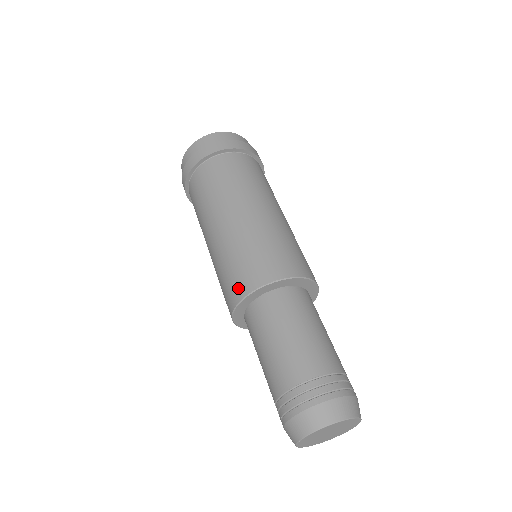
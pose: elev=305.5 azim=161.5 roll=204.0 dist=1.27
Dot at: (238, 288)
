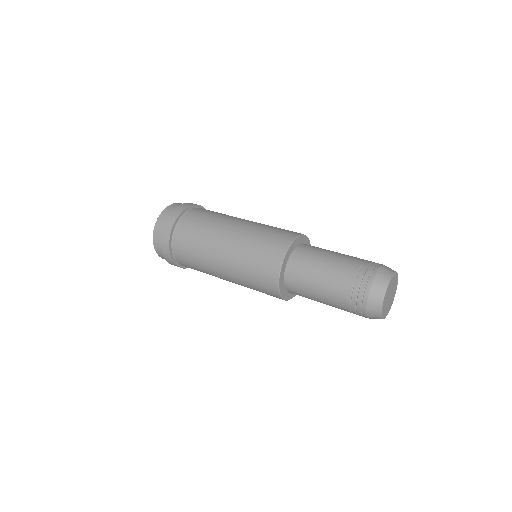
Dot at: (270, 278)
